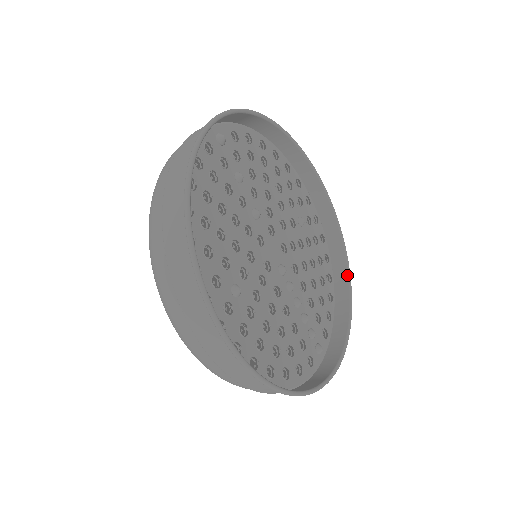
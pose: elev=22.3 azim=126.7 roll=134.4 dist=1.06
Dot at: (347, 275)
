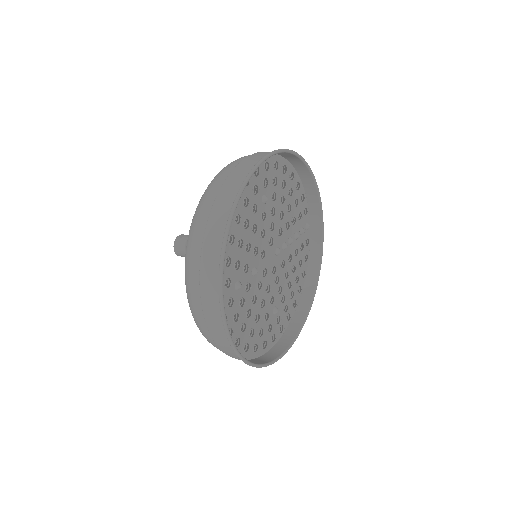
Dot at: (304, 165)
